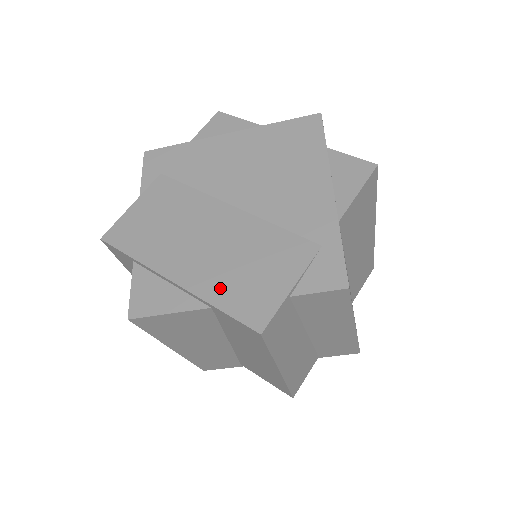
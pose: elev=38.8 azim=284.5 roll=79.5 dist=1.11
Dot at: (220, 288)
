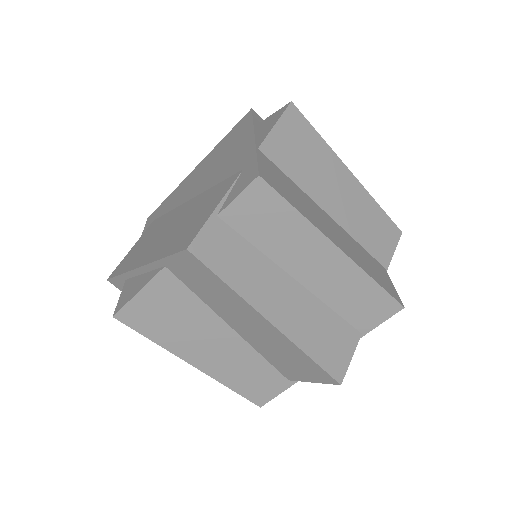
Dot at: (168, 246)
